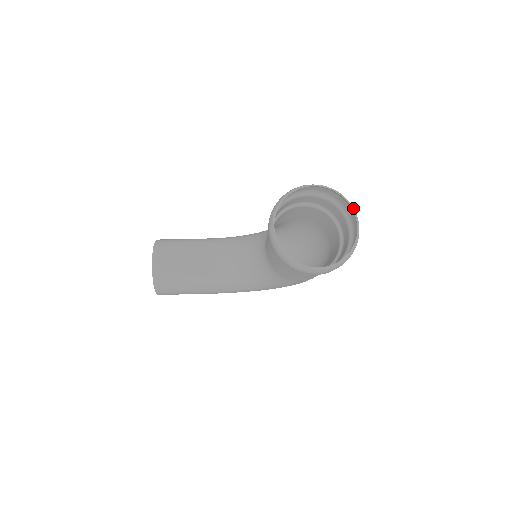
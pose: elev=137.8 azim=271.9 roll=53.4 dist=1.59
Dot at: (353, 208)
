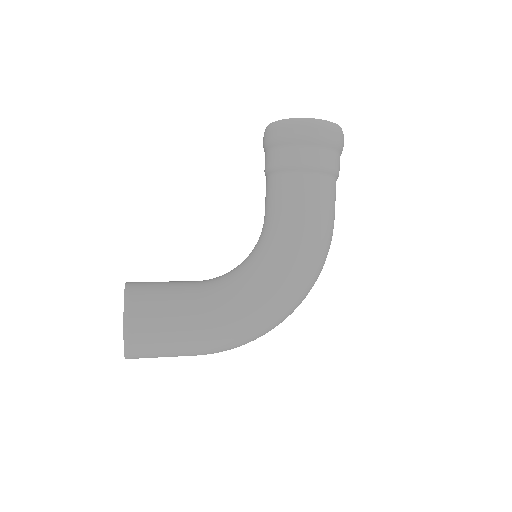
Dot at: occluded
